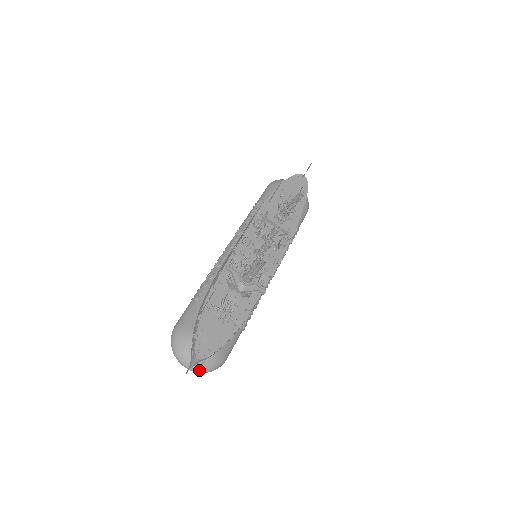
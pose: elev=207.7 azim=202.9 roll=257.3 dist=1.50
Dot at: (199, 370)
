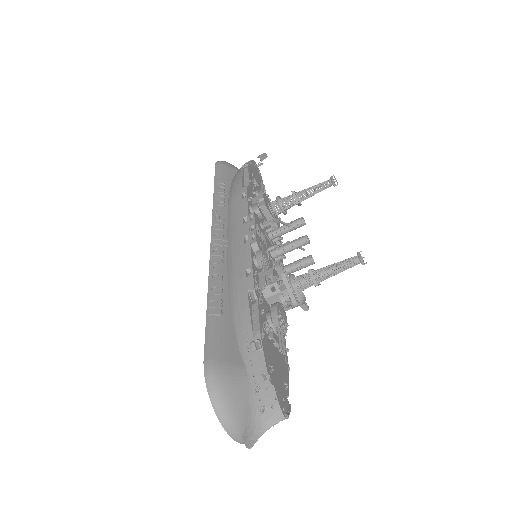
Dot at: occluded
